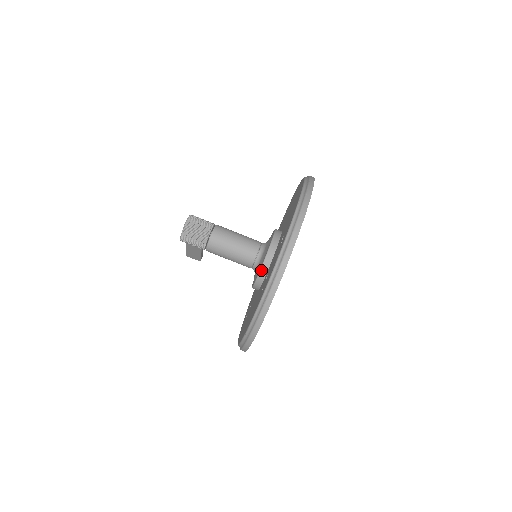
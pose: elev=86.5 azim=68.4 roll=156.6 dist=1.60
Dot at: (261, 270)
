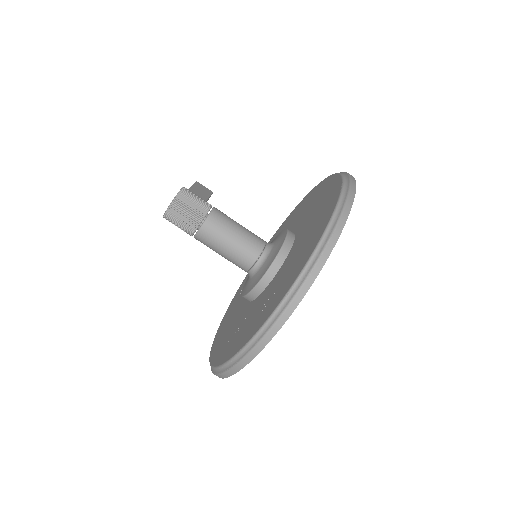
Dot at: (248, 295)
